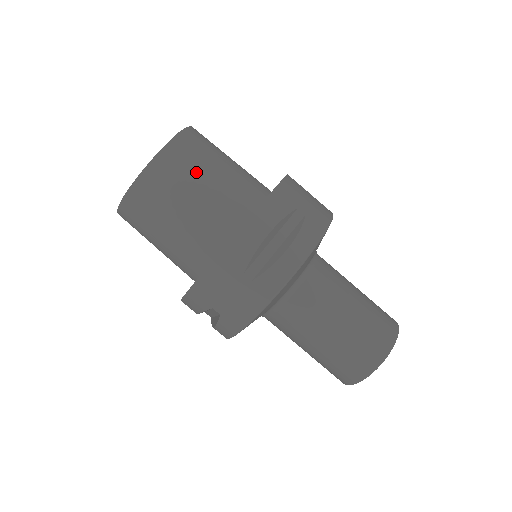
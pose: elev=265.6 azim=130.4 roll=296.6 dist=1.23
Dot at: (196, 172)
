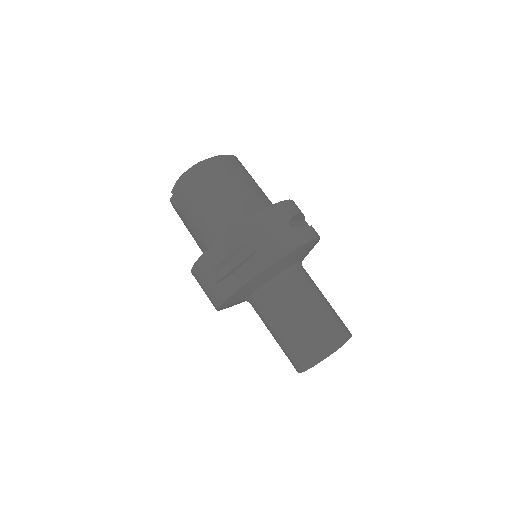
Dot at: (249, 176)
